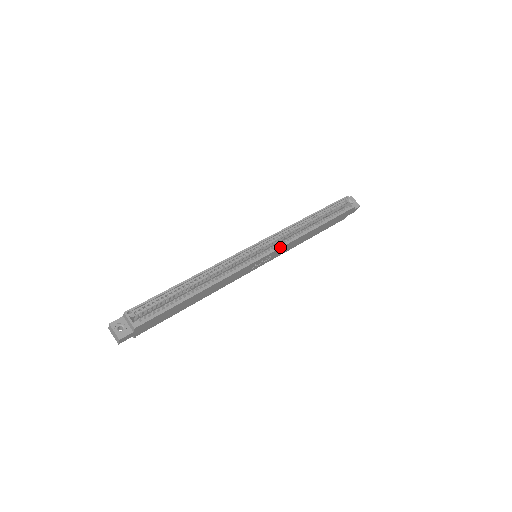
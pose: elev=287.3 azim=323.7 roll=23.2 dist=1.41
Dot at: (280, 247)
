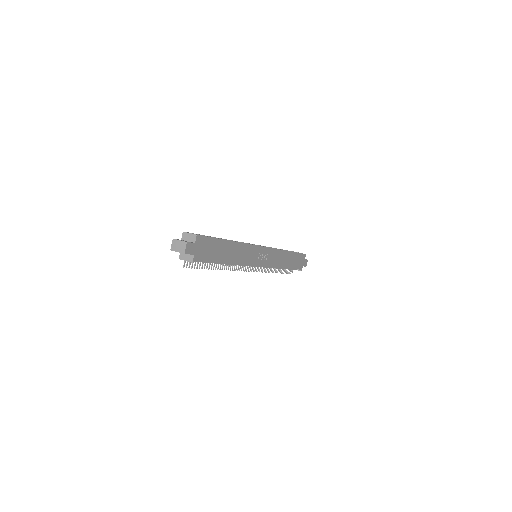
Dot at: (271, 248)
